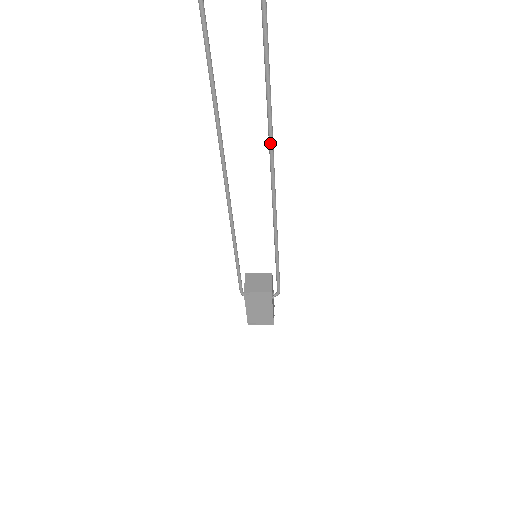
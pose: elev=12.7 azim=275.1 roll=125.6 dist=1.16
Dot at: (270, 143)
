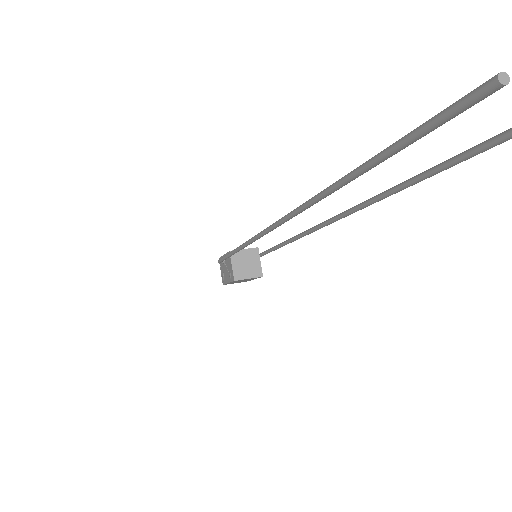
Dot at: occluded
